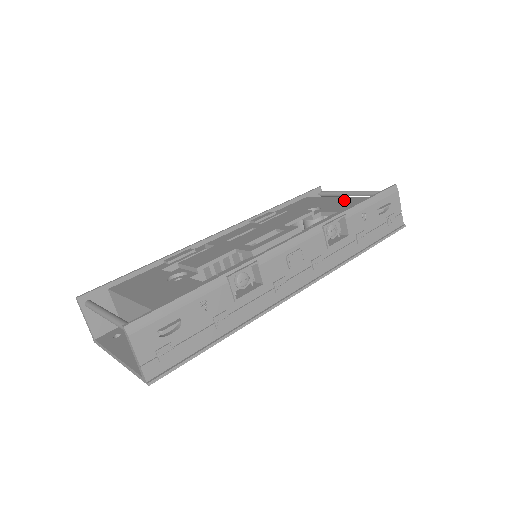
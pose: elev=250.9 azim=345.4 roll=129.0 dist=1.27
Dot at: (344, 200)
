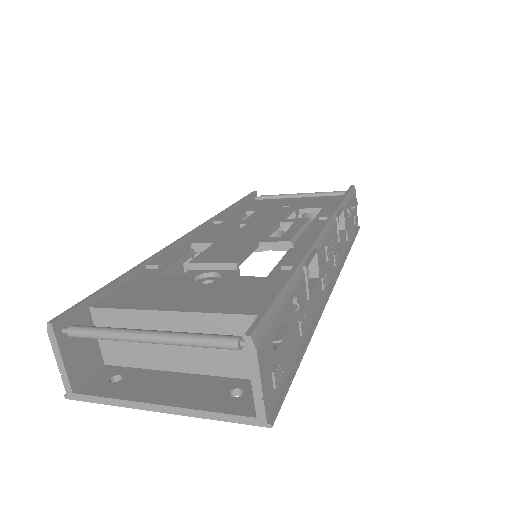
Dot at: (309, 199)
